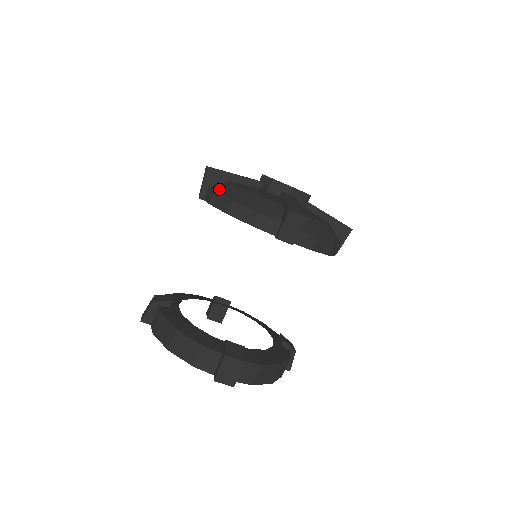
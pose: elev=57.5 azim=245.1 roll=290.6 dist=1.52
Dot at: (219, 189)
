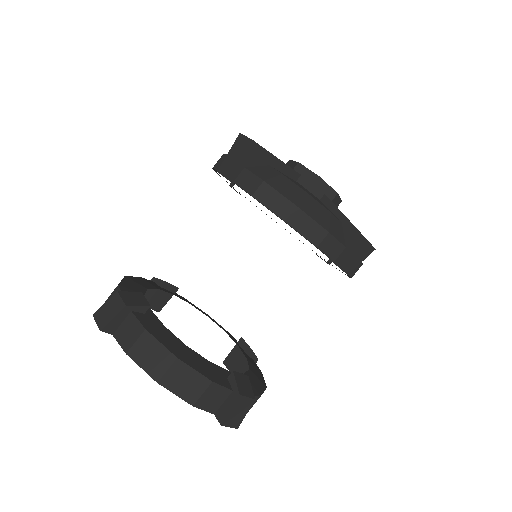
Dot at: (269, 179)
